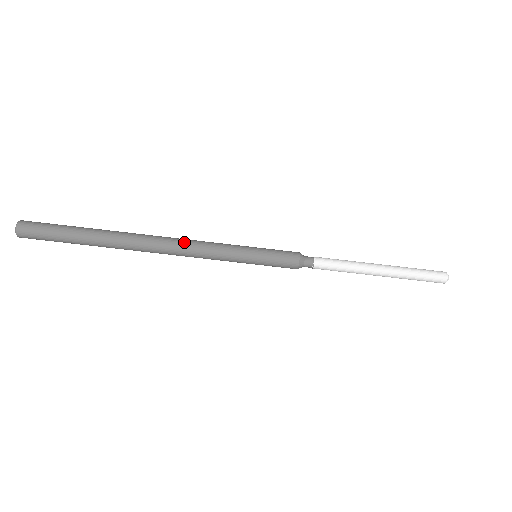
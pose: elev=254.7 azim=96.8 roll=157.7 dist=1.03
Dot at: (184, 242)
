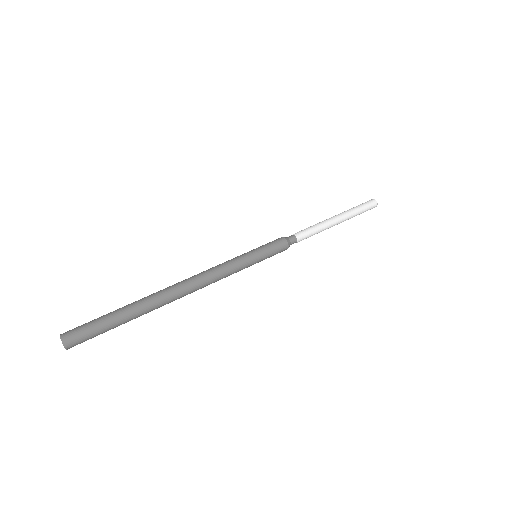
Dot at: (201, 273)
